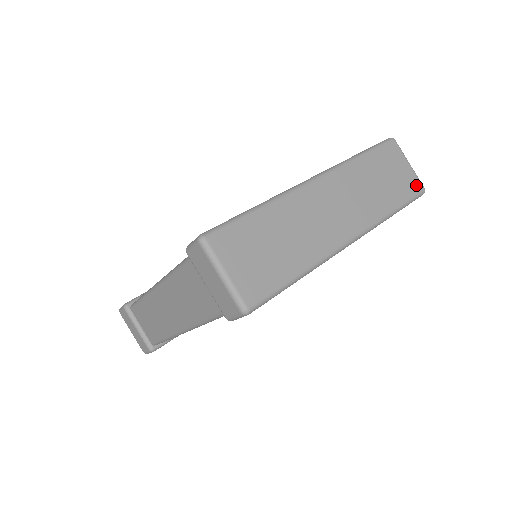
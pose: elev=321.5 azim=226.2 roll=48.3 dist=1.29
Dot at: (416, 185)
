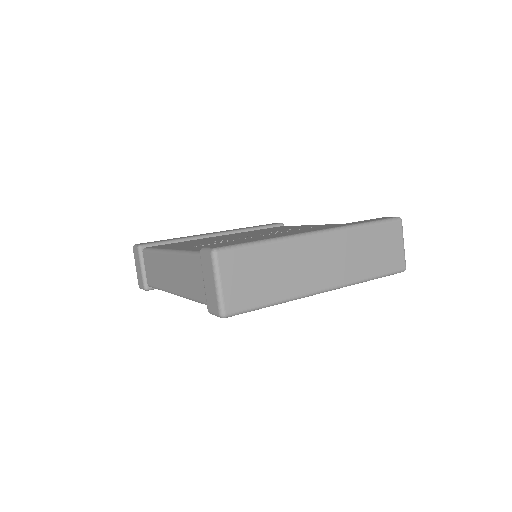
Dot at: (400, 263)
